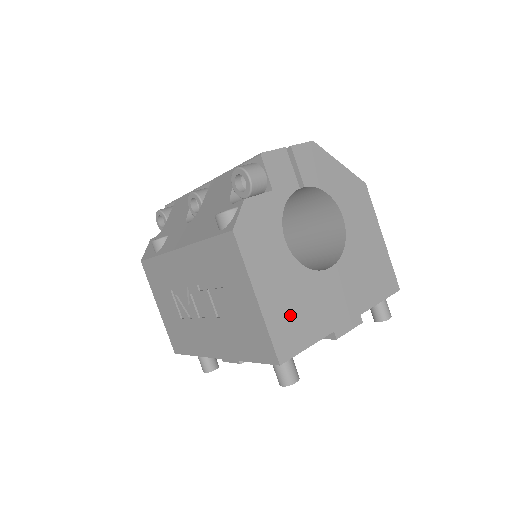
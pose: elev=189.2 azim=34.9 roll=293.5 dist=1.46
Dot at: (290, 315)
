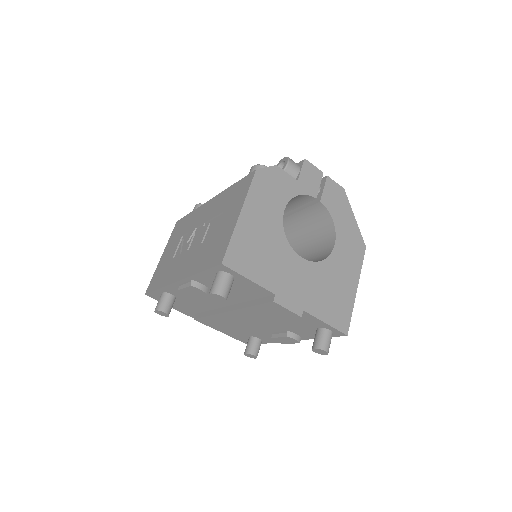
Dot at: (253, 248)
